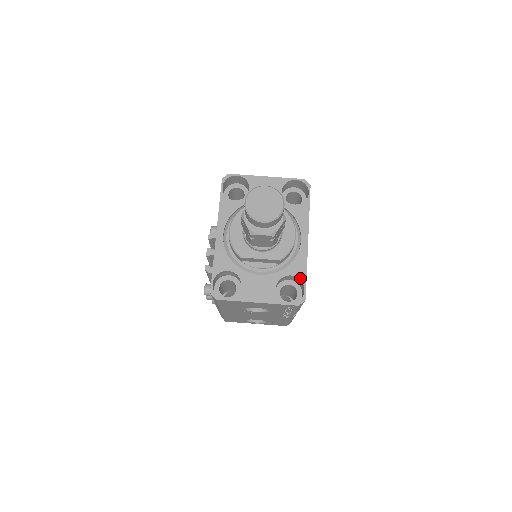
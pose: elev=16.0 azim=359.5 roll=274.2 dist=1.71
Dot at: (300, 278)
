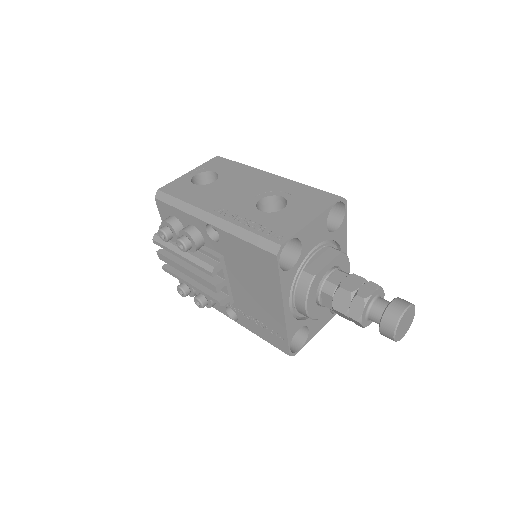
Dot at: occluded
